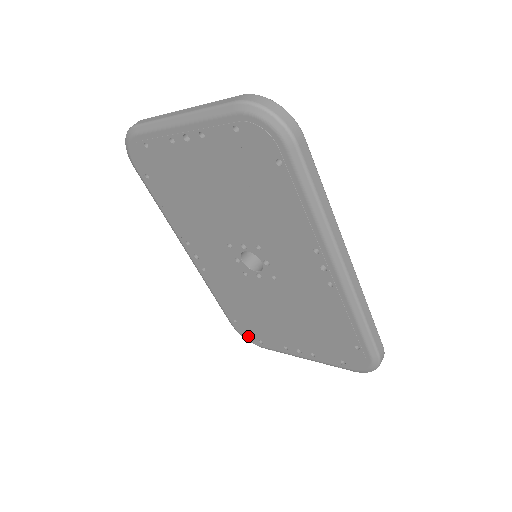
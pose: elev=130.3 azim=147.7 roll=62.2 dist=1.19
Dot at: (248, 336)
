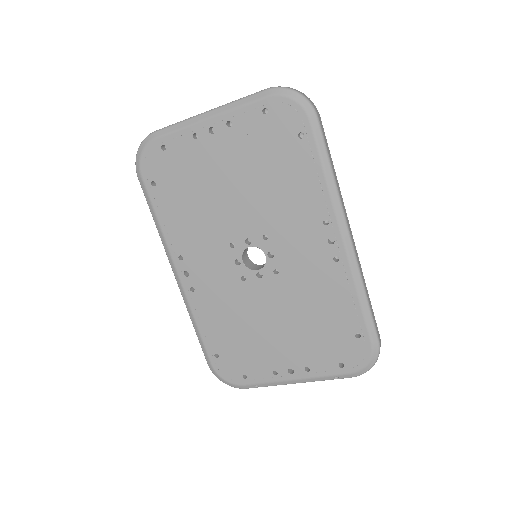
Dot at: (229, 374)
